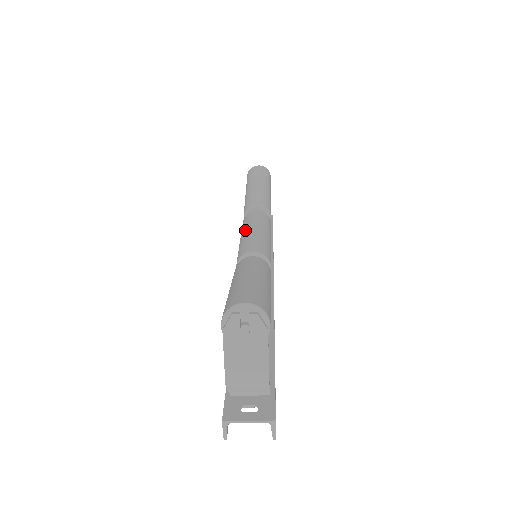
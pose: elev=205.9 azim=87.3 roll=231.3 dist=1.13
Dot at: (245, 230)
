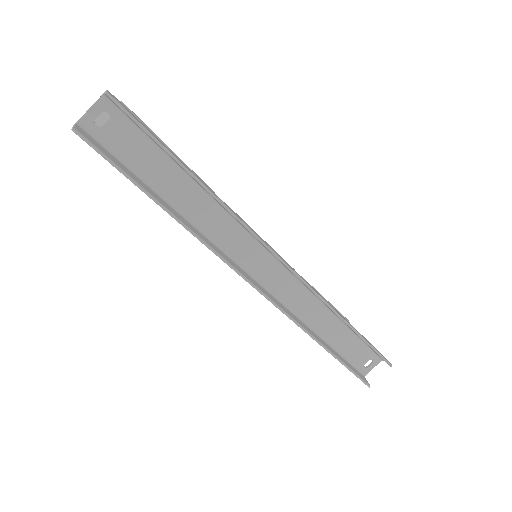
Dot at: occluded
